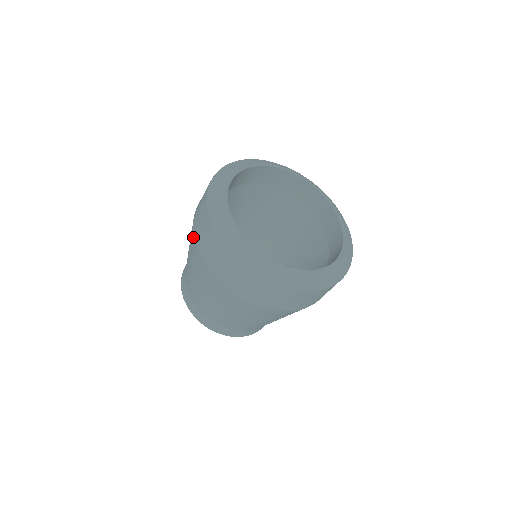
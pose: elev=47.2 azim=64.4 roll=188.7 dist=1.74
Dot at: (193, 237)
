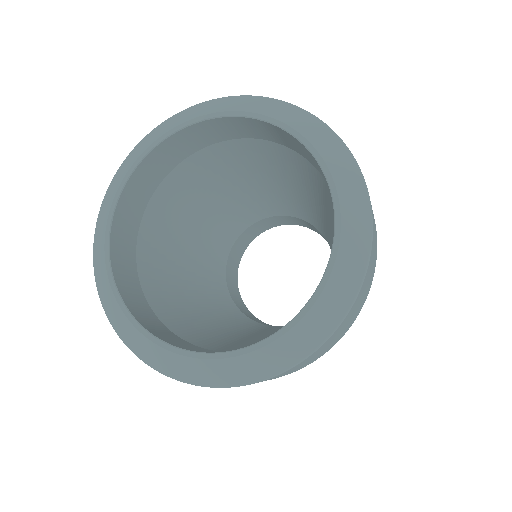
Dot at: occluded
